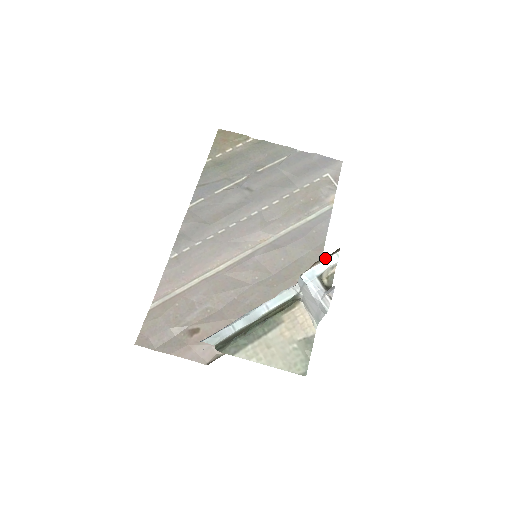
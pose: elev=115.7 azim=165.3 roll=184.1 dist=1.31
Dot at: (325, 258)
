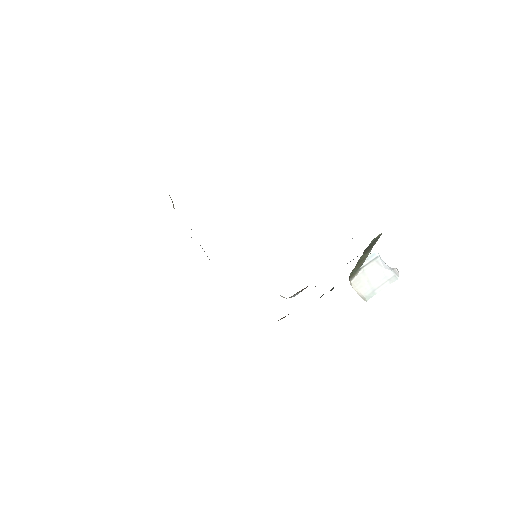
Dot at: occluded
